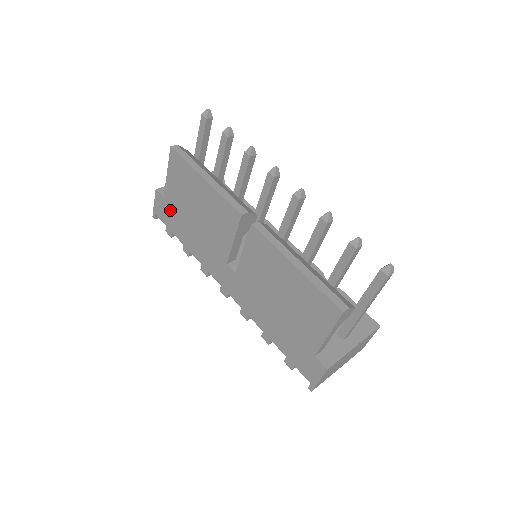
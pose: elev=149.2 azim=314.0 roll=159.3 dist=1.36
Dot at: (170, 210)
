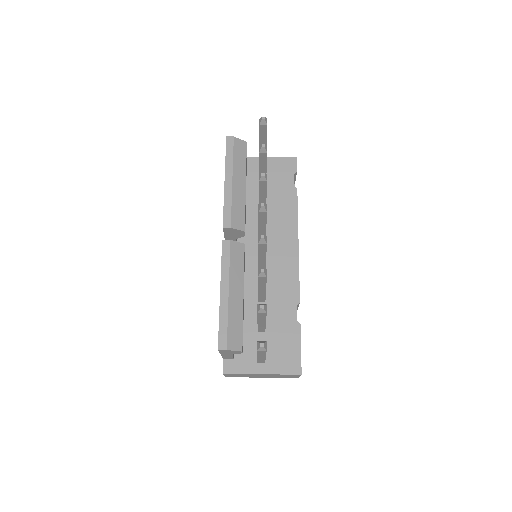
Dot at: occluded
